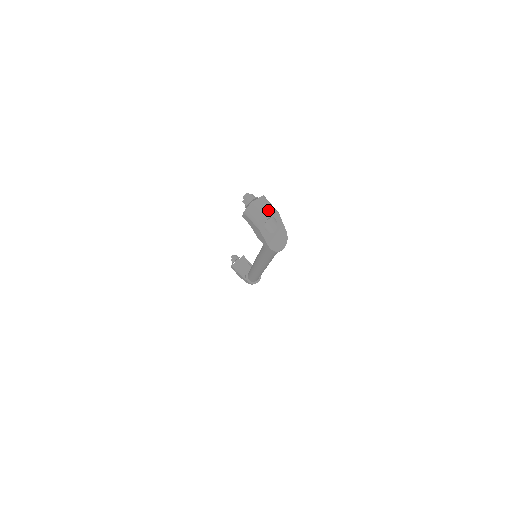
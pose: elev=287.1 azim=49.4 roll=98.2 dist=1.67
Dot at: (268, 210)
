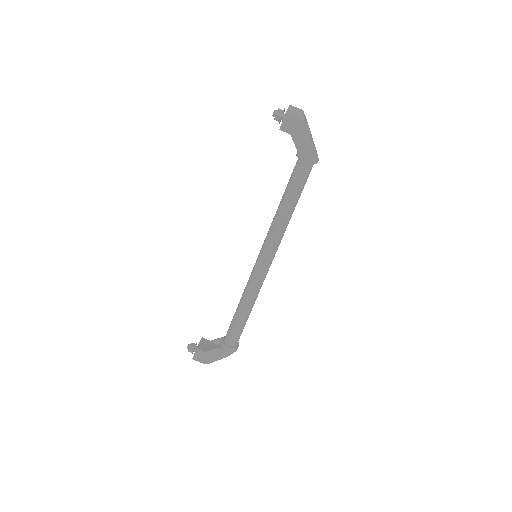
Dot at: (303, 111)
